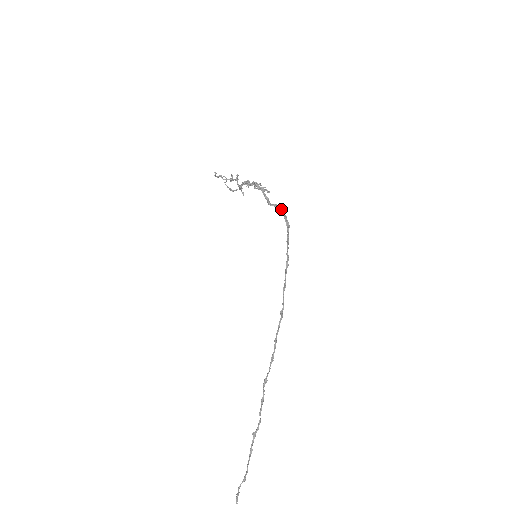
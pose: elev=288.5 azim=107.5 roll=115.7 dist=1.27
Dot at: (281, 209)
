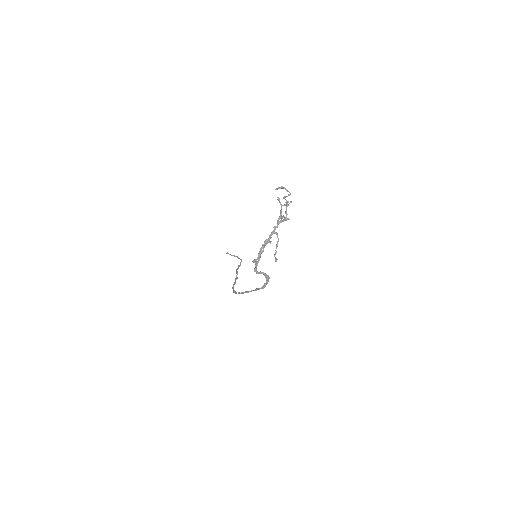
Dot at: (268, 279)
